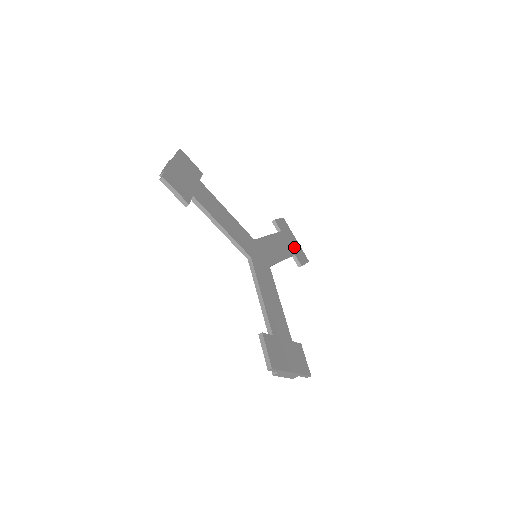
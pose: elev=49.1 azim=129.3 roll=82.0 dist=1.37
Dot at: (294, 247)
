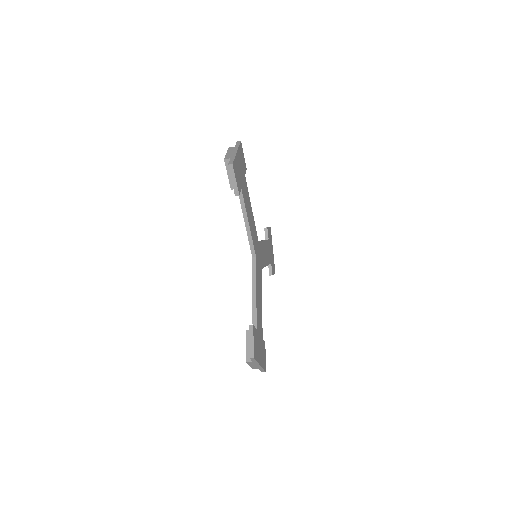
Dot at: (271, 256)
